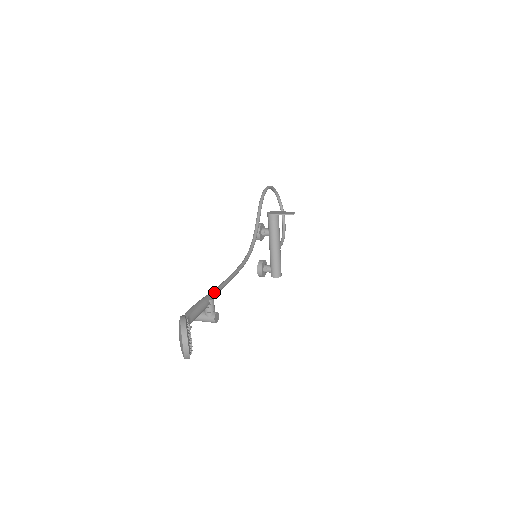
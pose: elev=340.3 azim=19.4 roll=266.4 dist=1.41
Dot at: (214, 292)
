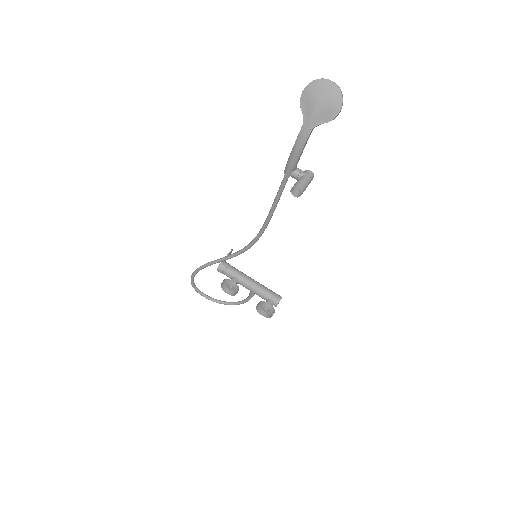
Dot at: (283, 180)
